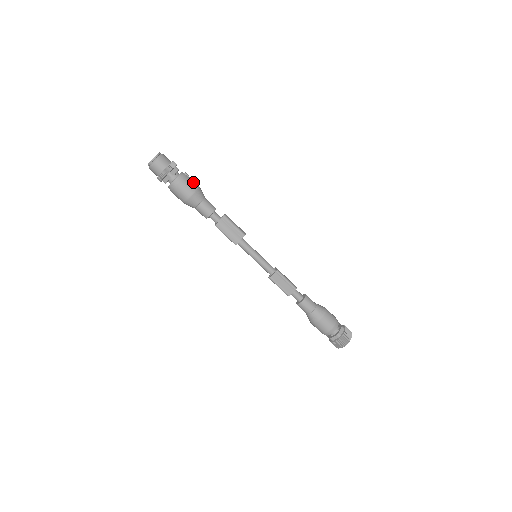
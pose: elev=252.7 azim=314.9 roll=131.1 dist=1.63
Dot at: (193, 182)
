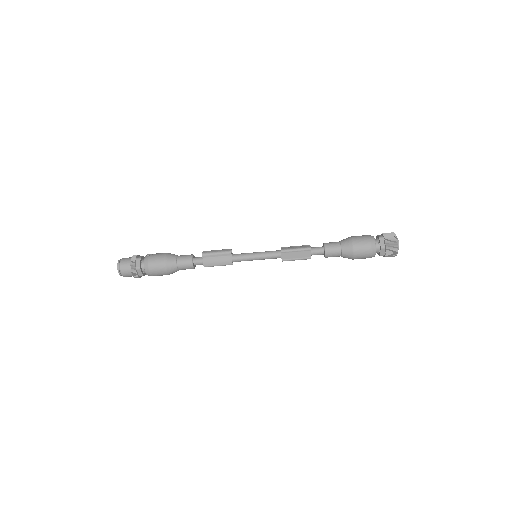
Dot at: (158, 255)
